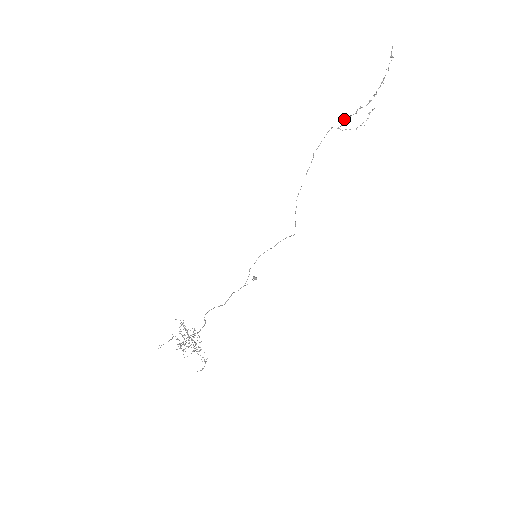
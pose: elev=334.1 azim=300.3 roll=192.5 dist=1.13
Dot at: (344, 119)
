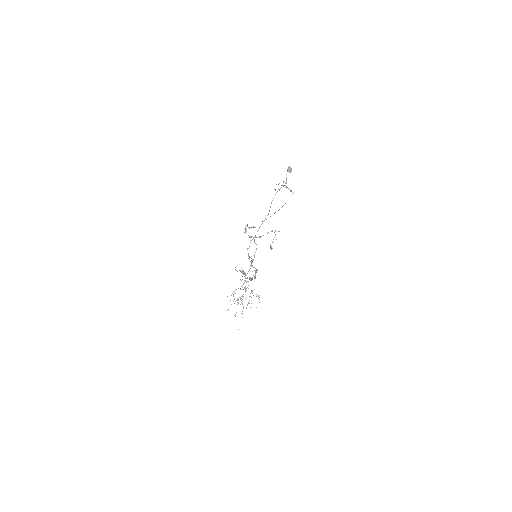
Dot at: occluded
